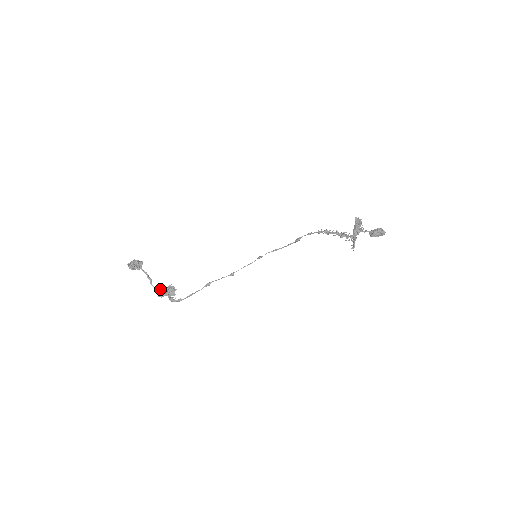
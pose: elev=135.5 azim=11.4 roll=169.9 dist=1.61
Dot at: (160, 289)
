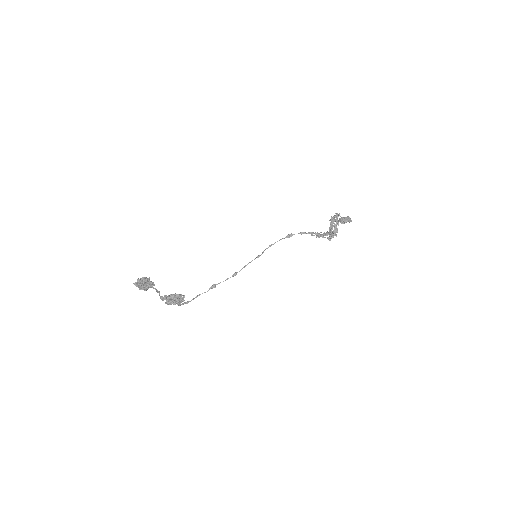
Dot at: (165, 295)
